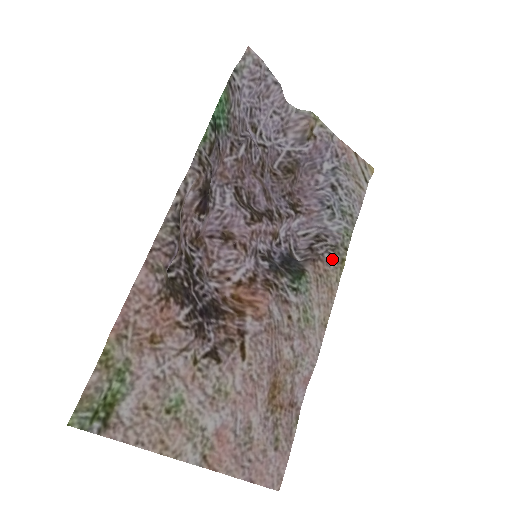
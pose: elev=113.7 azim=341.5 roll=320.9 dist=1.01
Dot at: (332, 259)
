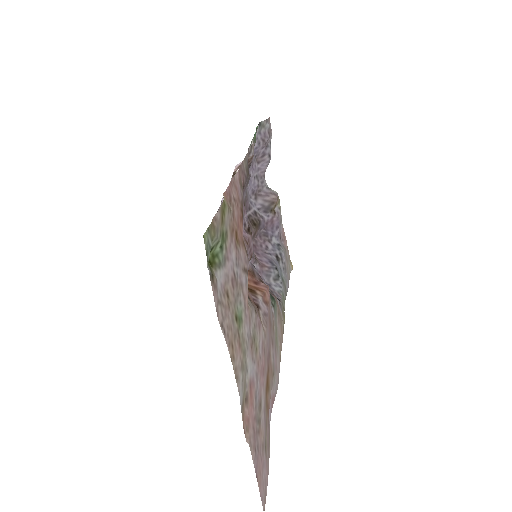
Dot at: (281, 307)
